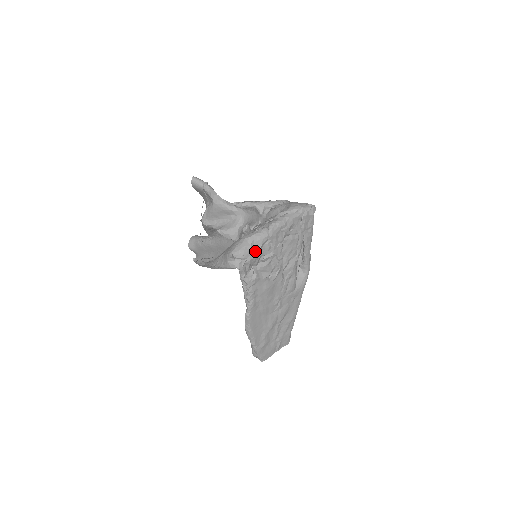
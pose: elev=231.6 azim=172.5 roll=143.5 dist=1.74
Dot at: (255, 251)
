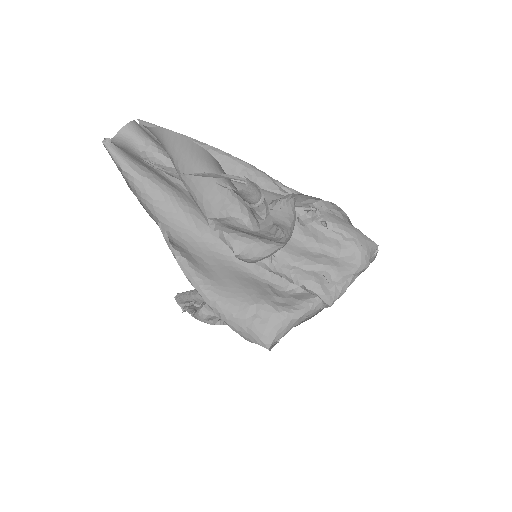
Dot at: occluded
